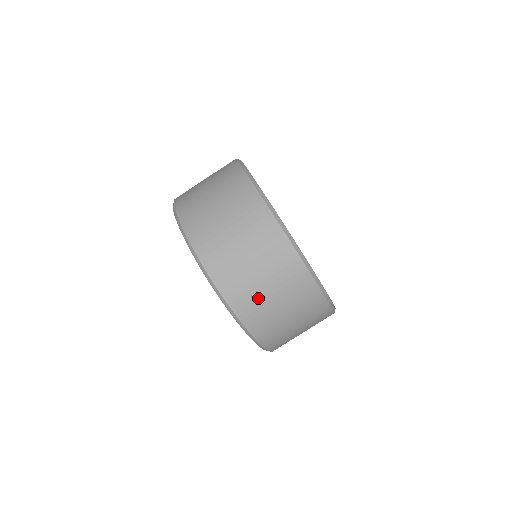
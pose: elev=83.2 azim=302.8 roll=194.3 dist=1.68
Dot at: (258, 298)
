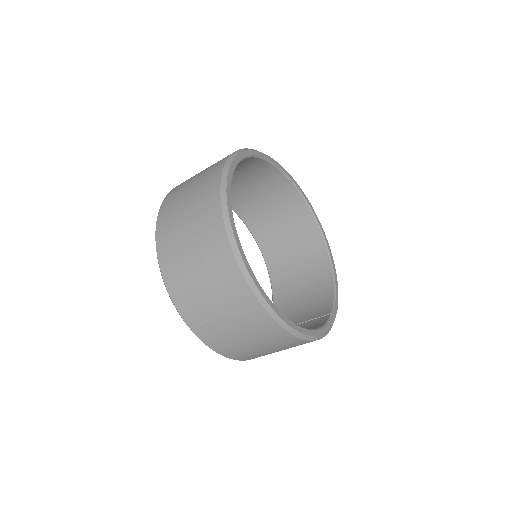
Dot at: (238, 346)
